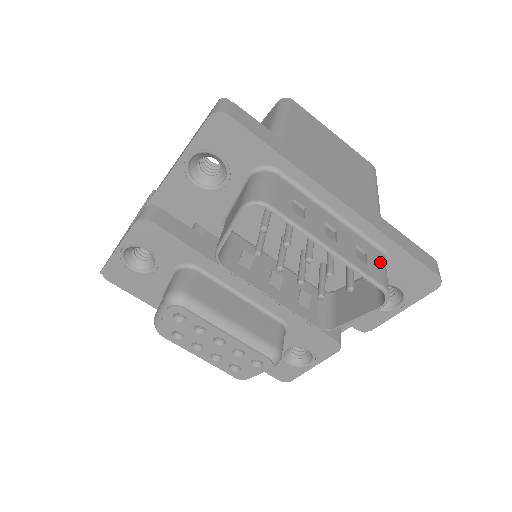
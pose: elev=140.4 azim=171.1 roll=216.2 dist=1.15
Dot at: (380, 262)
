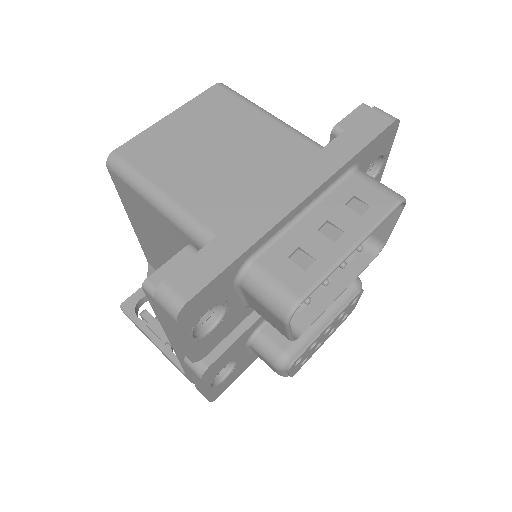
Dot at: (366, 184)
